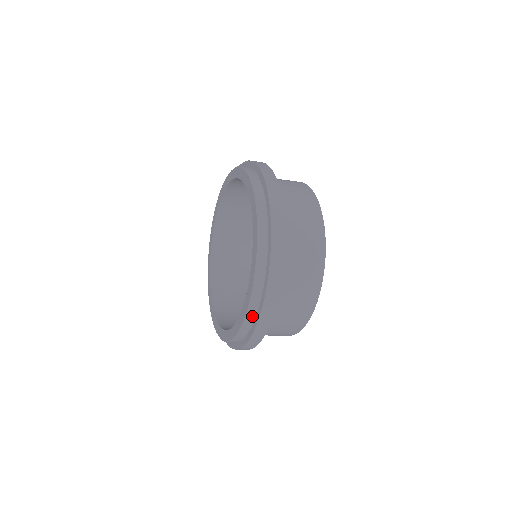
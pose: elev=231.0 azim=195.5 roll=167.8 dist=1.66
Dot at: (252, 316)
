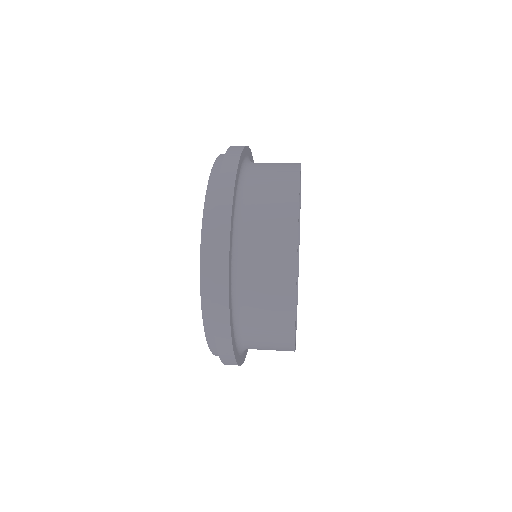
Dot at: occluded
